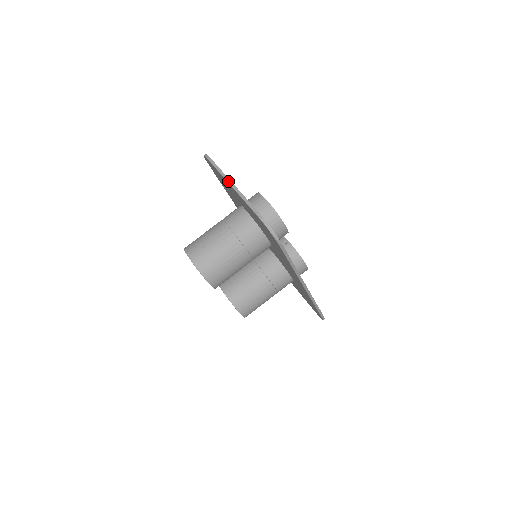
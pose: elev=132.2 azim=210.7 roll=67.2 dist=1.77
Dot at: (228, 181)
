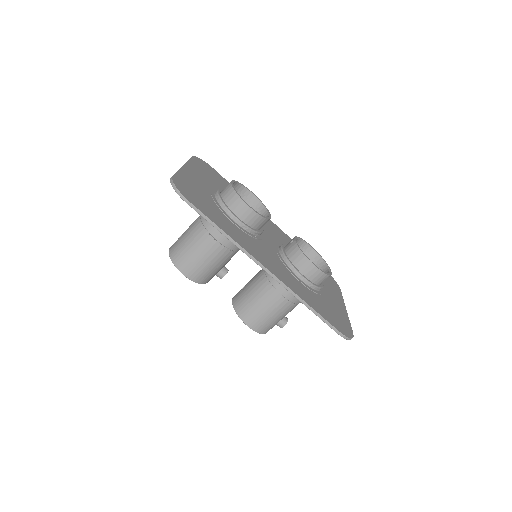
Dot at: occluded
